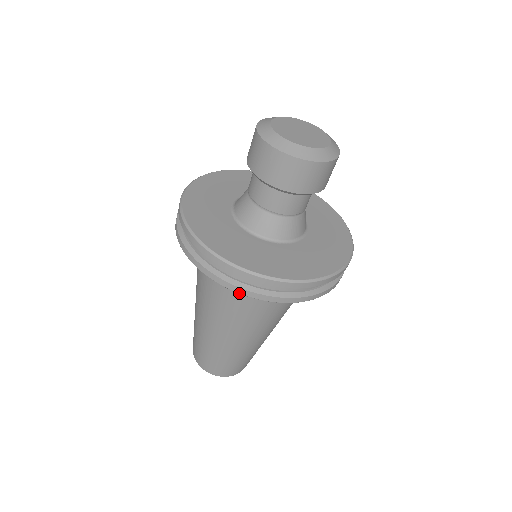
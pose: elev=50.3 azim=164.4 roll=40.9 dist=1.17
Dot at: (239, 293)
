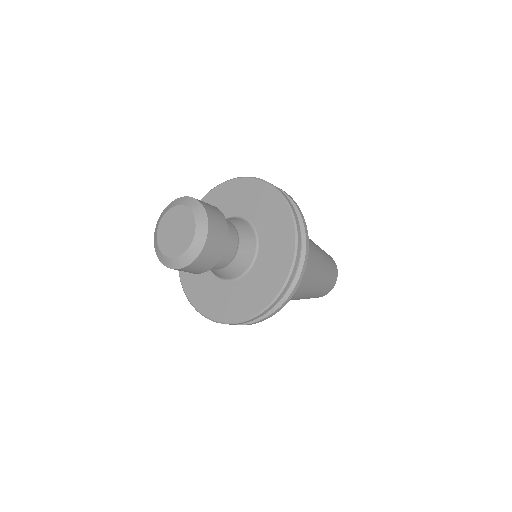
Dot at: occluded
